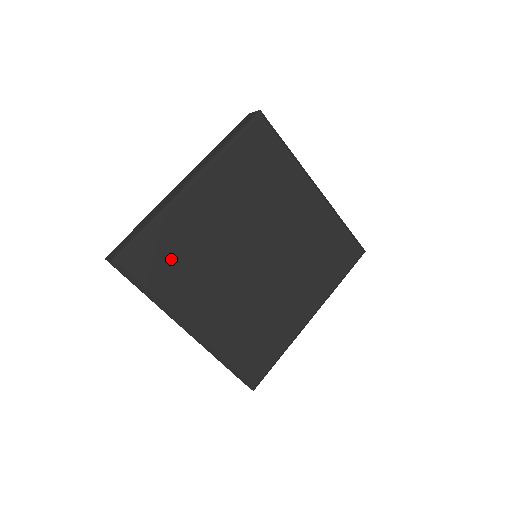
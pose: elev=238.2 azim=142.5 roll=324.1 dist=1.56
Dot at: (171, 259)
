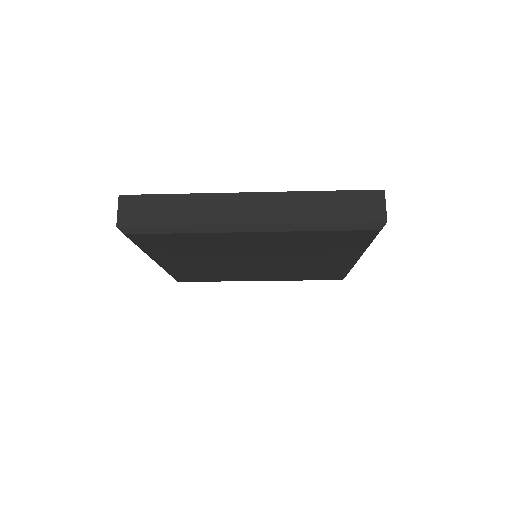
Dot at: (200, 276)
